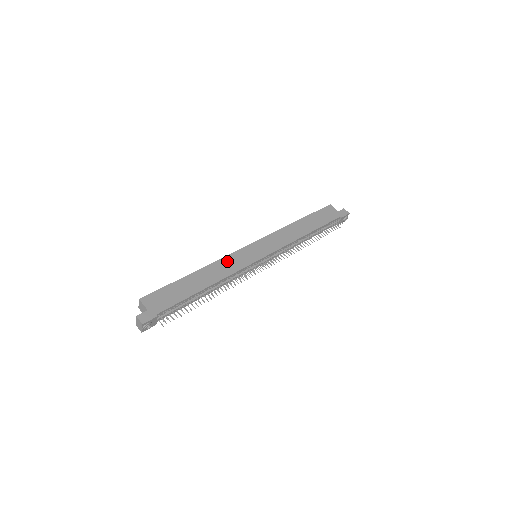
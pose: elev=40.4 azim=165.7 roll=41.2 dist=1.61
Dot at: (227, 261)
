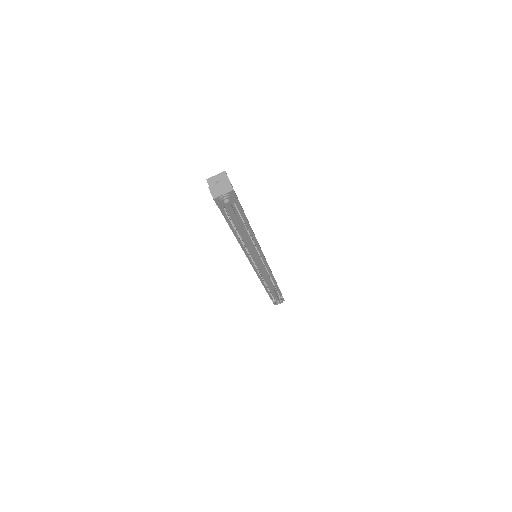
Dot at: occluded
